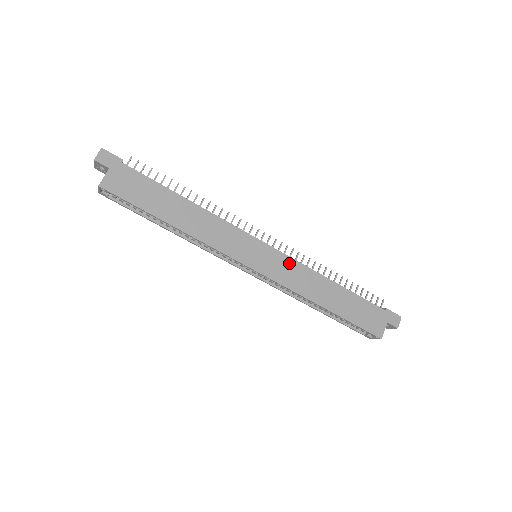
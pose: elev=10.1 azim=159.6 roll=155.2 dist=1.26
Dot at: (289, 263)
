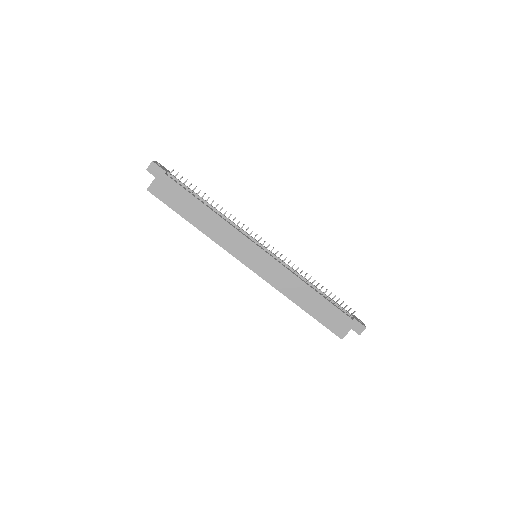
Dot at: (279, 268)
